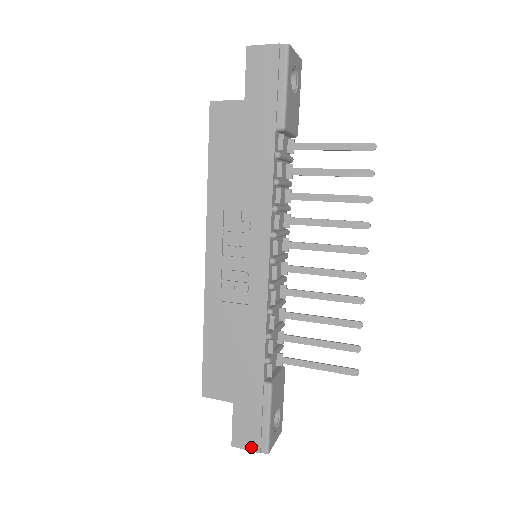
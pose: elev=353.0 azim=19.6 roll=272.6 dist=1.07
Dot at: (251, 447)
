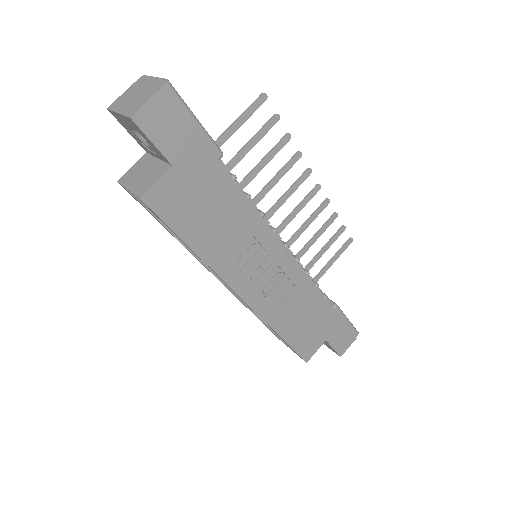
Dot at: (350, 343)
